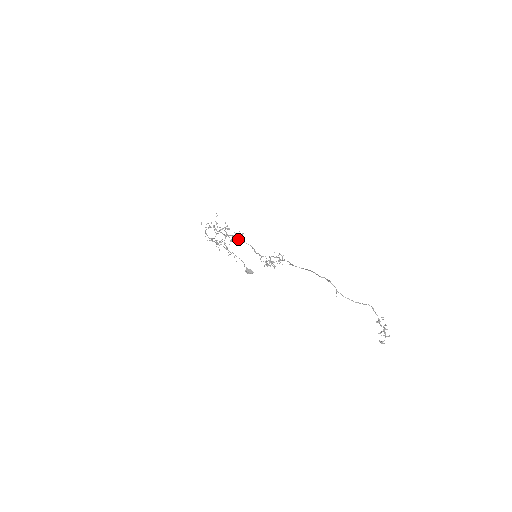
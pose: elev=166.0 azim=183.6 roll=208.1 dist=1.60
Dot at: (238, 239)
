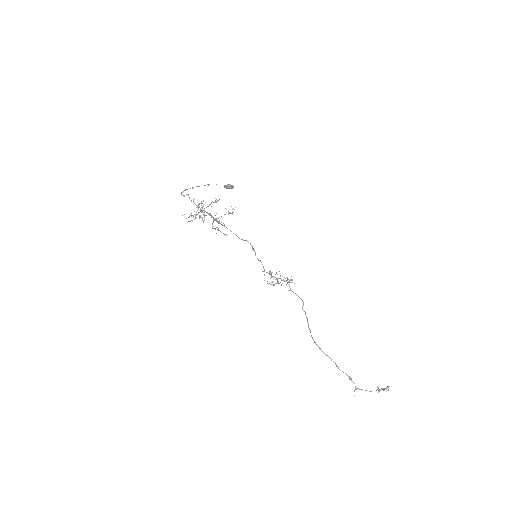
Dot at: occluded
